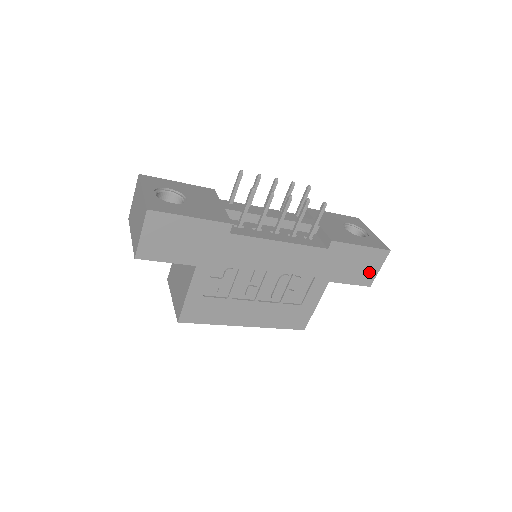
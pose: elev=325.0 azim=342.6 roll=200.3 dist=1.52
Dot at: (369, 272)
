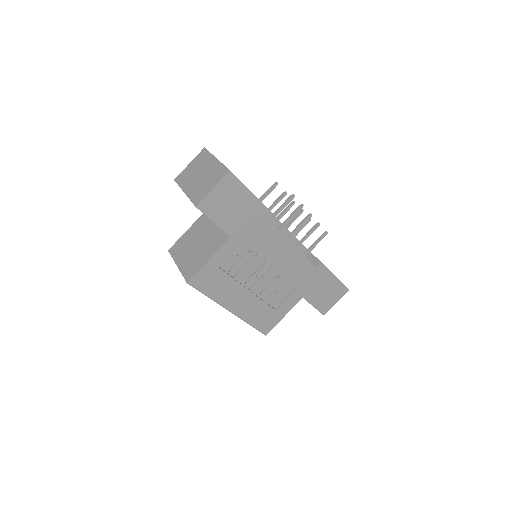
Dot at: (329, 302)
